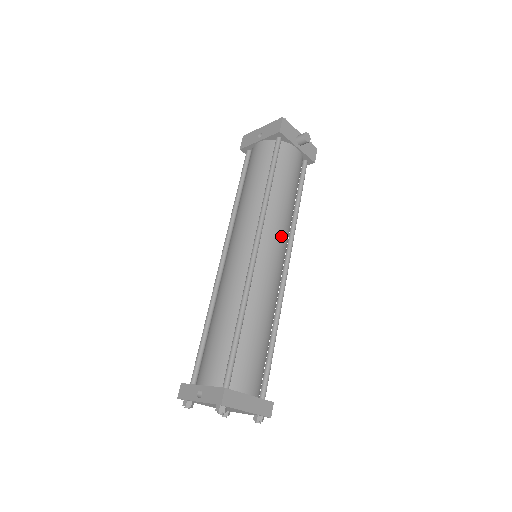
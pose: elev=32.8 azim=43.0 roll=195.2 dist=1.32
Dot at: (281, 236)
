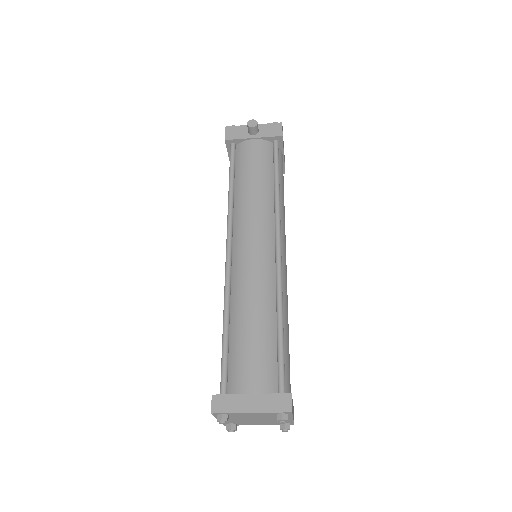
Dot at: (255, 224)
